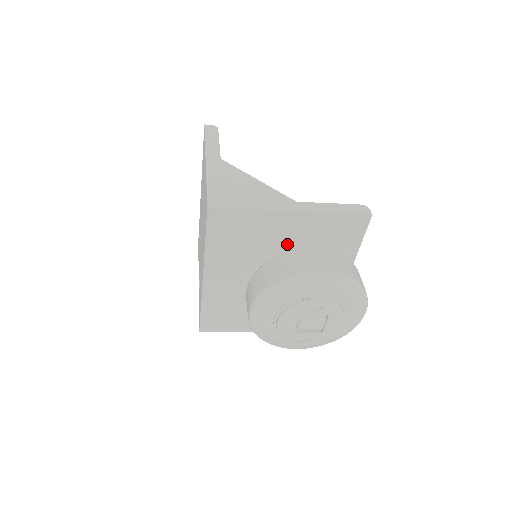
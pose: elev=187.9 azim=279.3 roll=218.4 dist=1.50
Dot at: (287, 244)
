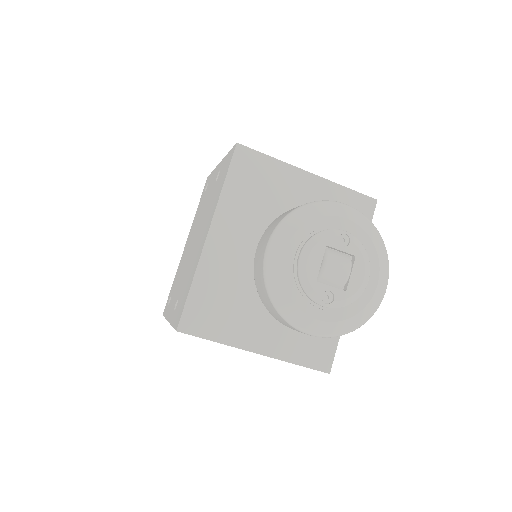
Dot at: occluded
